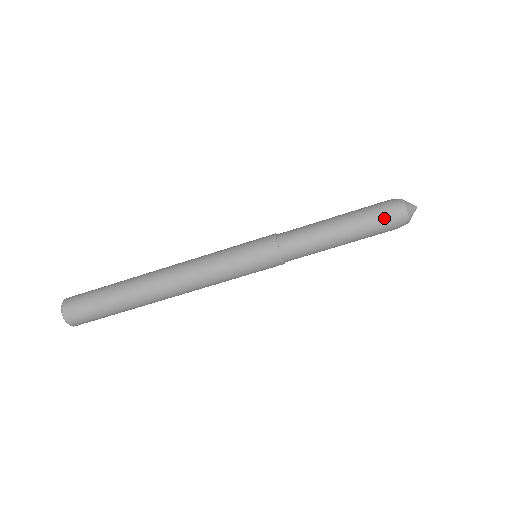
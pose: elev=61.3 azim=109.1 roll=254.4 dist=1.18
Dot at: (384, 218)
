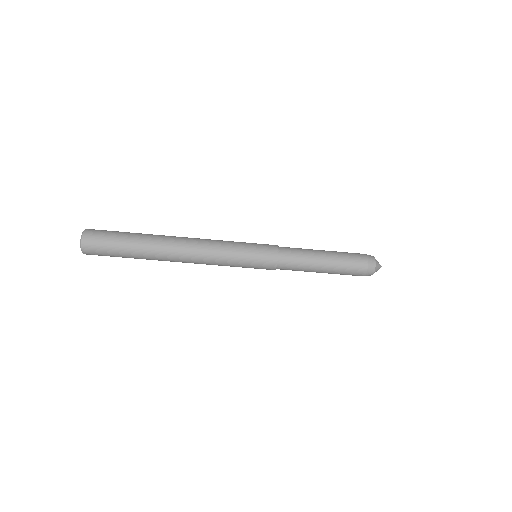
Dot at: (357, 273)
